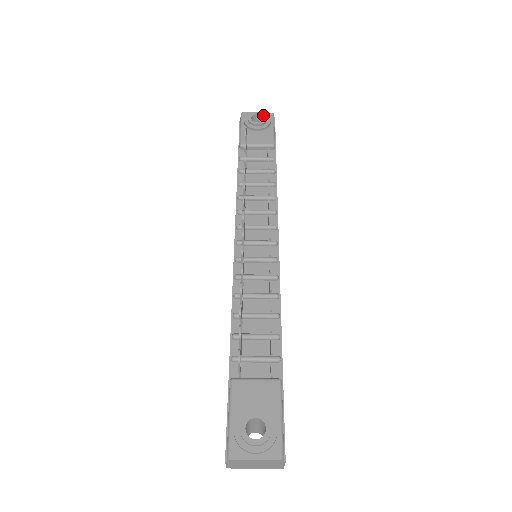
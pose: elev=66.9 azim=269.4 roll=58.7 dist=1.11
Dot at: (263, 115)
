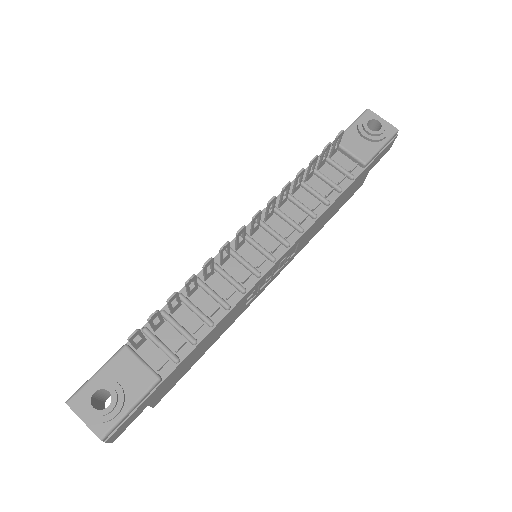
Dot at: (383, 126)
